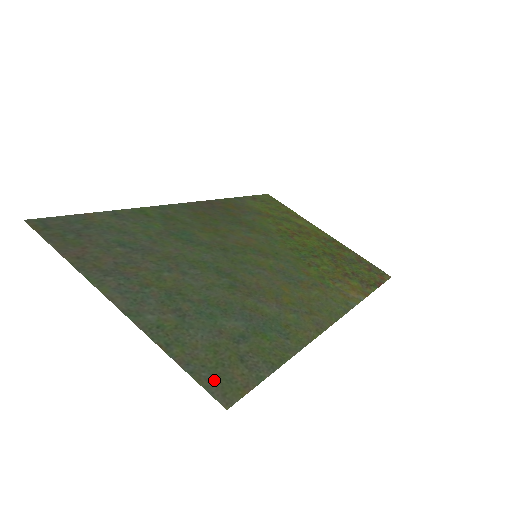
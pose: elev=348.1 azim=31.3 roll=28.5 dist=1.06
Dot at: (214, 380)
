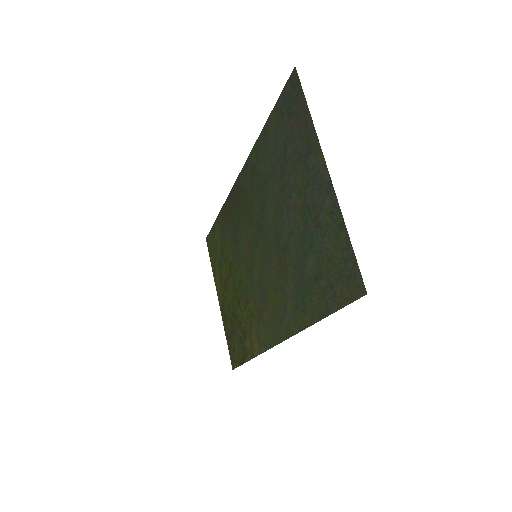
Dot at: (352, 274)
